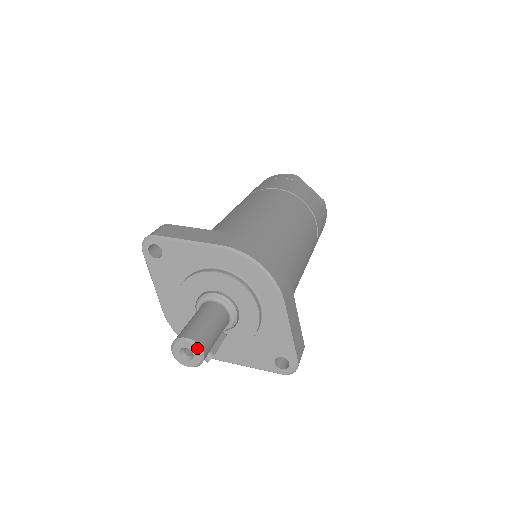
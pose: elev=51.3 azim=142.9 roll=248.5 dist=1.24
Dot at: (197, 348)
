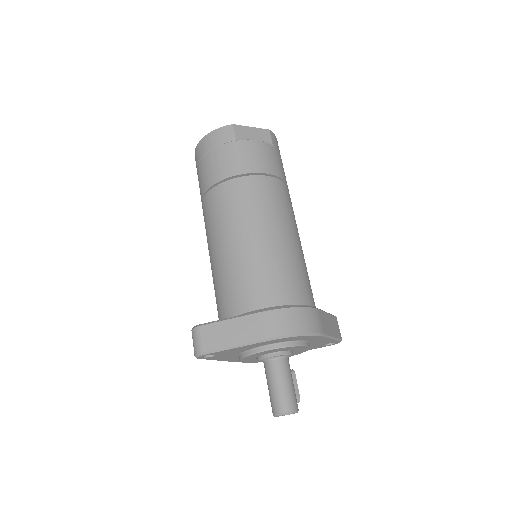
Dot at: (293, 413)
